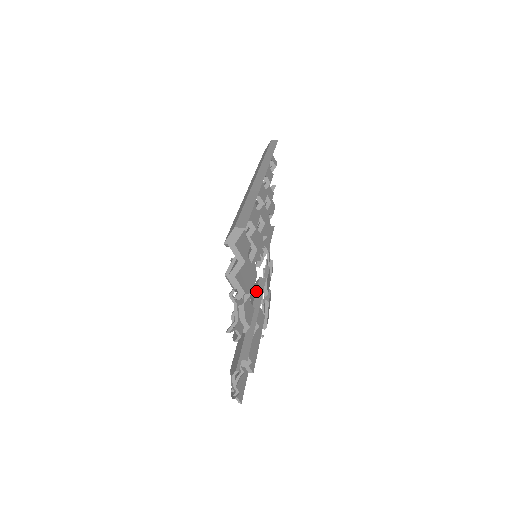
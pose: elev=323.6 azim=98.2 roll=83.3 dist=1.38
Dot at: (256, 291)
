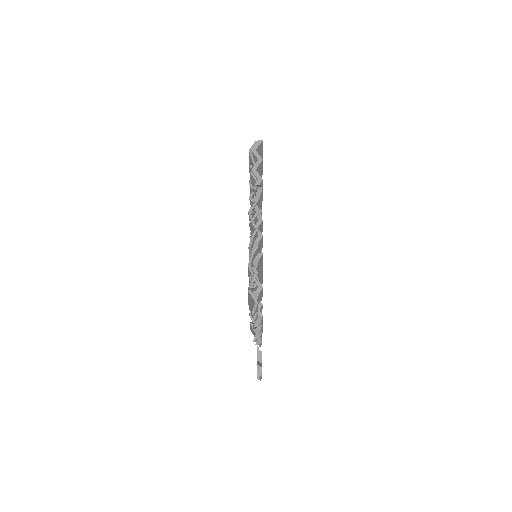
Dot at: occluded
